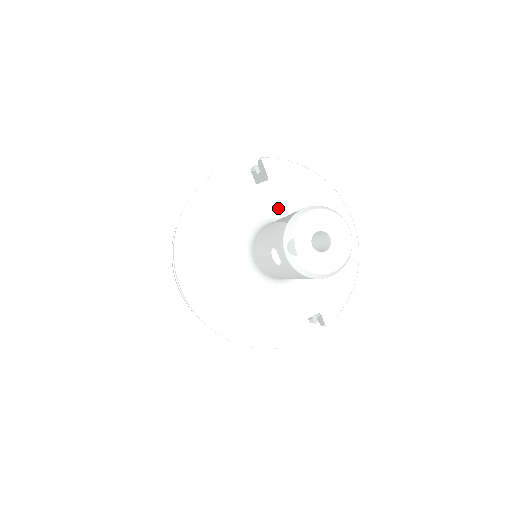
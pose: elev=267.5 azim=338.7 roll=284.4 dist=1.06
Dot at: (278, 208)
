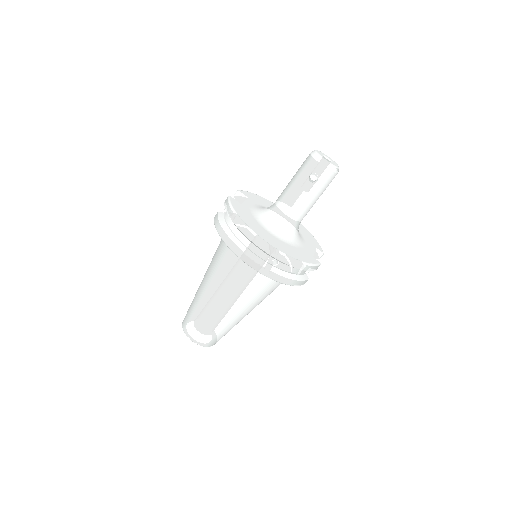
Dot at: (263, 207)
